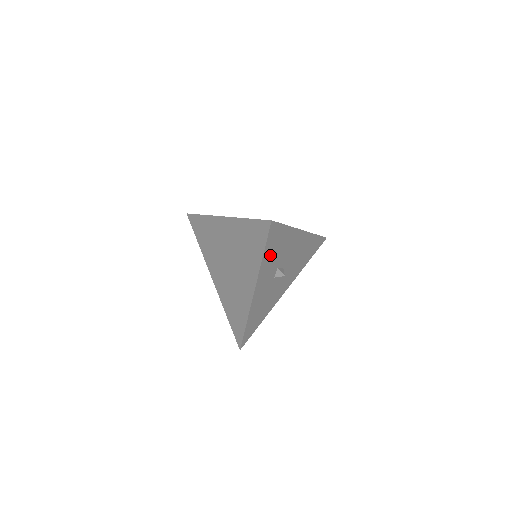
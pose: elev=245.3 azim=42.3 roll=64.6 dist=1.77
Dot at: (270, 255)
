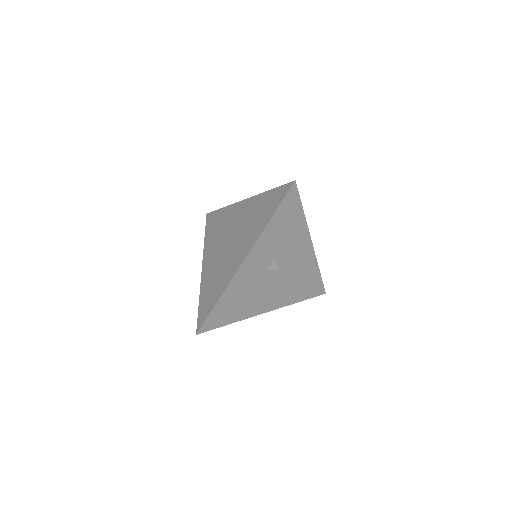
Dot at: (277, 228)
